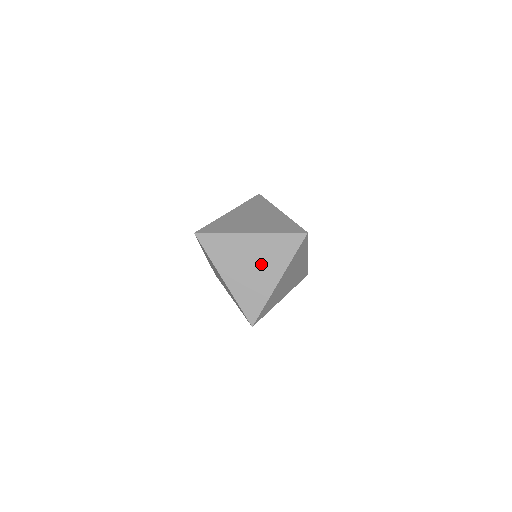
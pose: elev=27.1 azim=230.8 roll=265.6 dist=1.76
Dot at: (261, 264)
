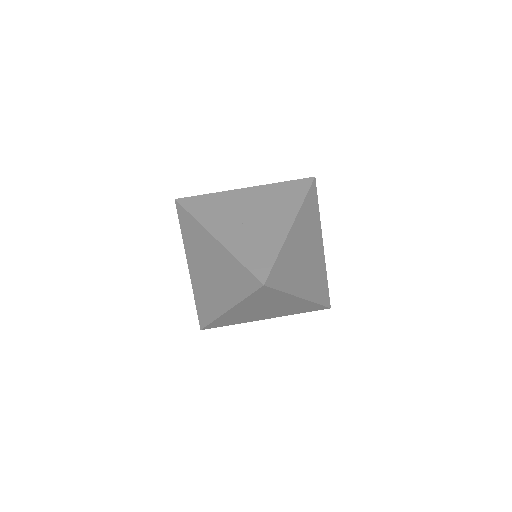
Dot at: (273, 311)
